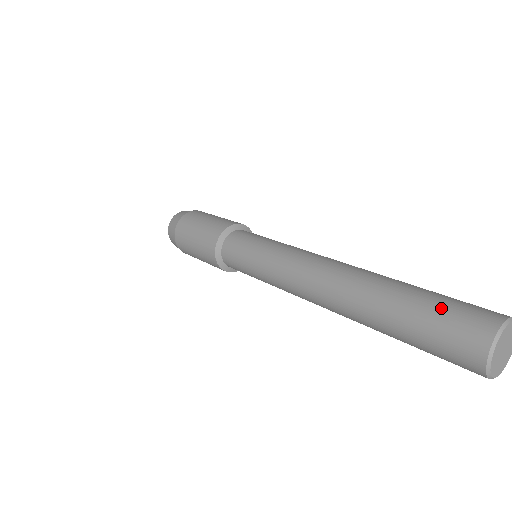
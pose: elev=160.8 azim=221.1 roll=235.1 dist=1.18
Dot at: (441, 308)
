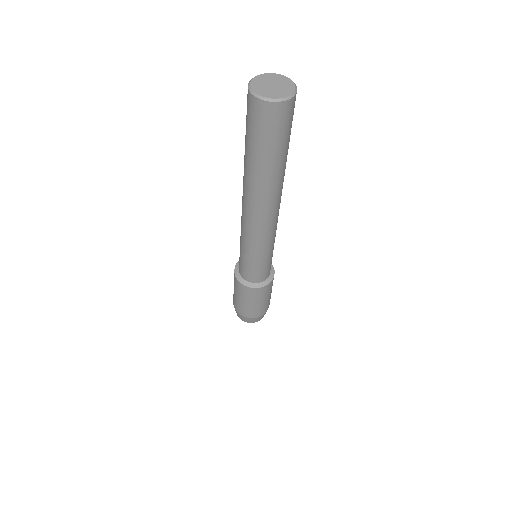
Dot at: occluded
